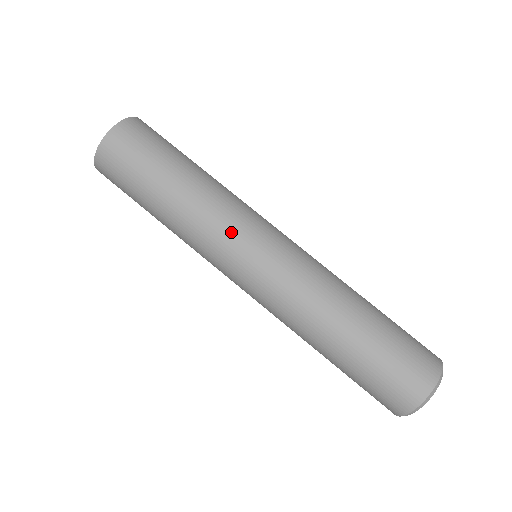
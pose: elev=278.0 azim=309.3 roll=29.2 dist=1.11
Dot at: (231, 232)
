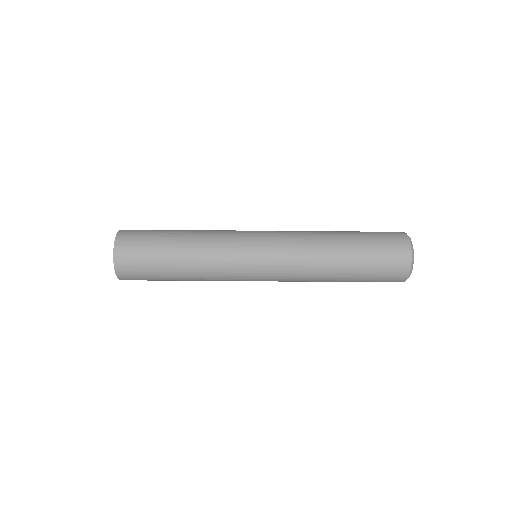
Dot at: (233, 265)
